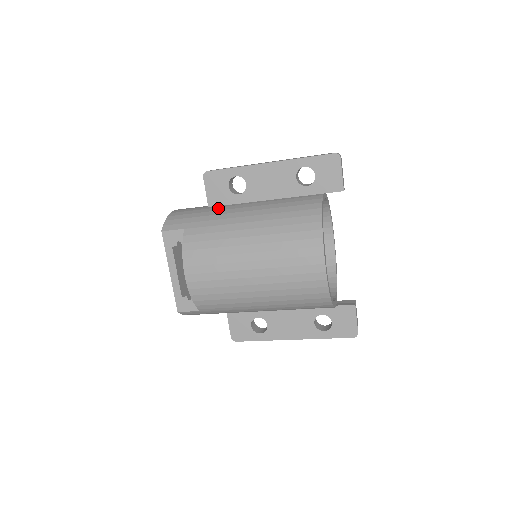
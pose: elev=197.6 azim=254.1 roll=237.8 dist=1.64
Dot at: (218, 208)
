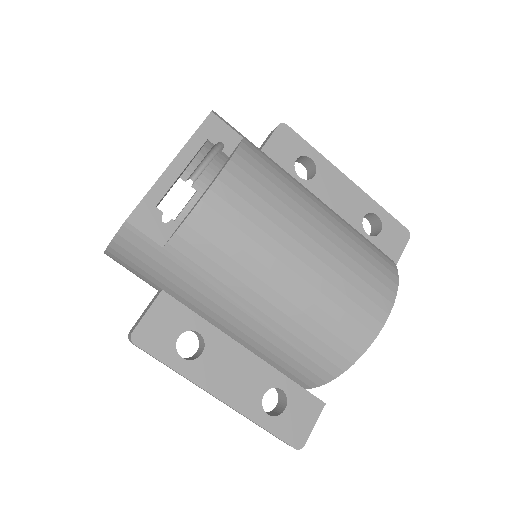
Dot at: occluded
